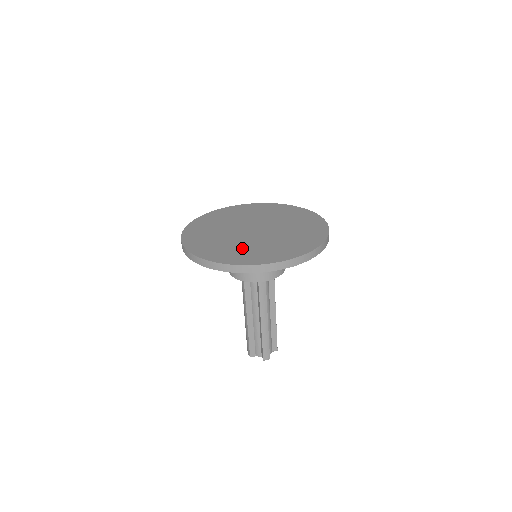
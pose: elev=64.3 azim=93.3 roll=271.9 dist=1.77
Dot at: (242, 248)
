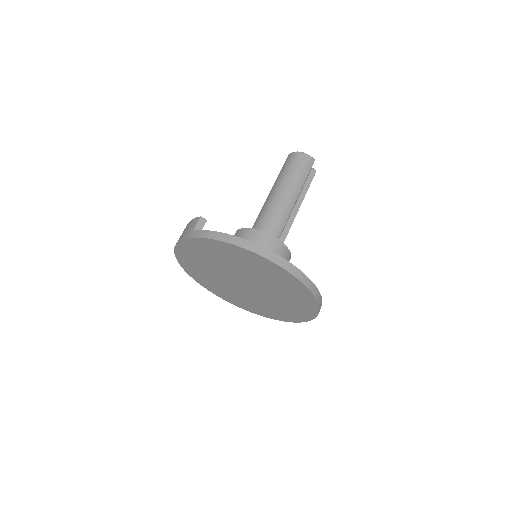
Dot at: (265, 306)
